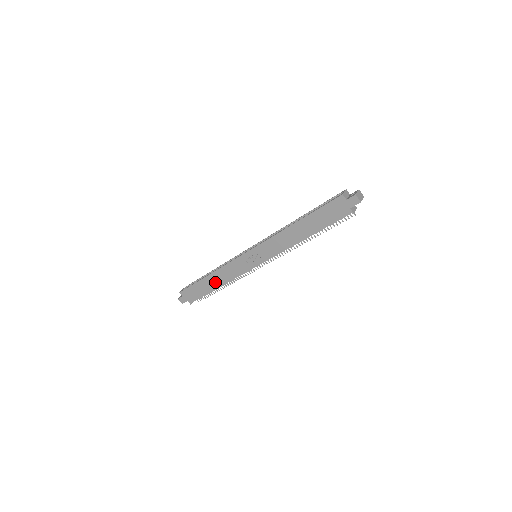
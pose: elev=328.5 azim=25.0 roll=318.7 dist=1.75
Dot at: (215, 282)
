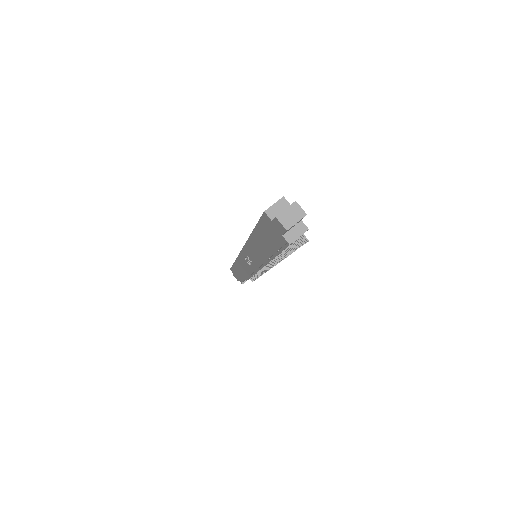
Dot at: (242, 272)
